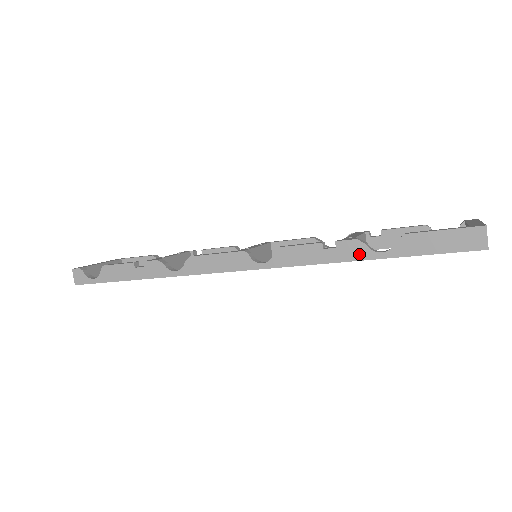
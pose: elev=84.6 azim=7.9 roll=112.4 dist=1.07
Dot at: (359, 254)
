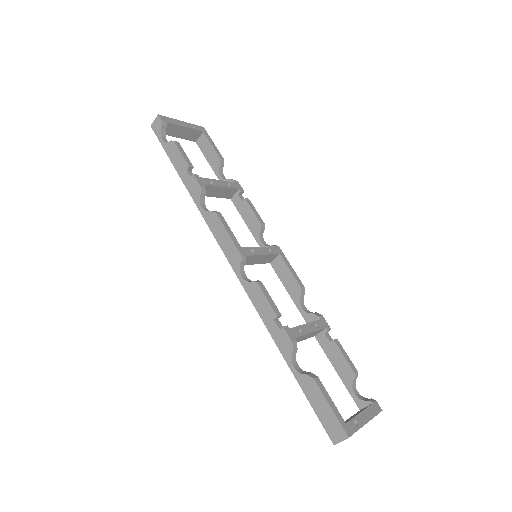
Dot at: (284, 350)
